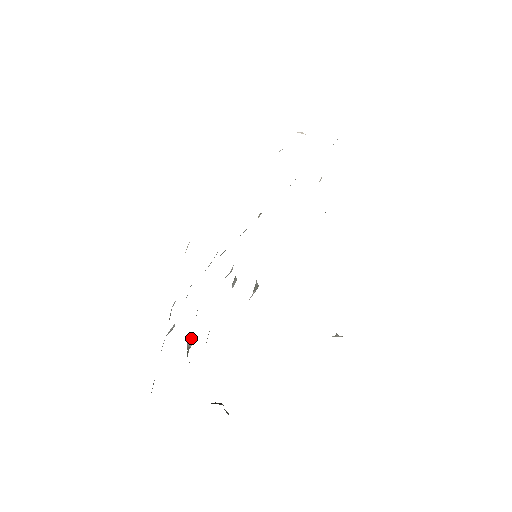
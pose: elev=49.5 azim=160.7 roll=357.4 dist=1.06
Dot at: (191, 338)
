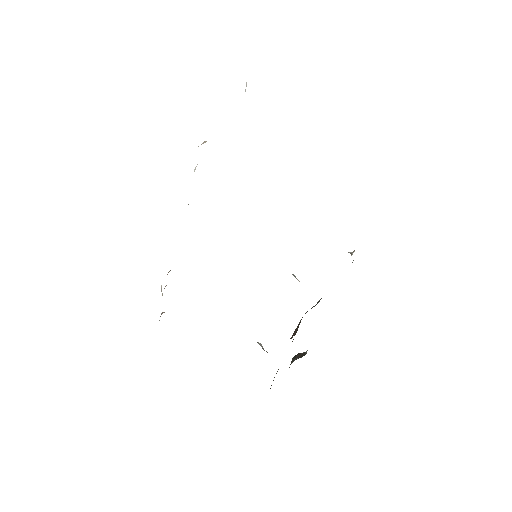
Dot at: occluded
